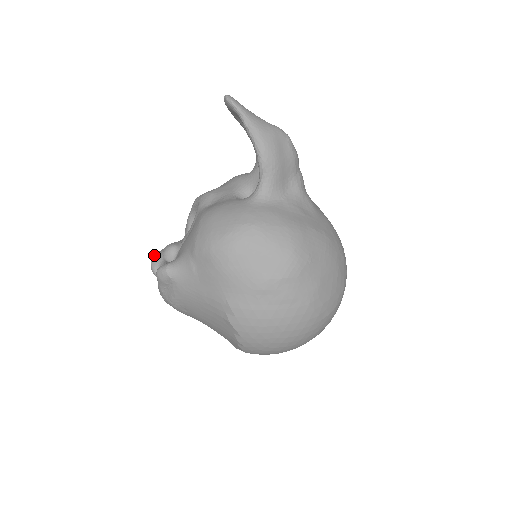
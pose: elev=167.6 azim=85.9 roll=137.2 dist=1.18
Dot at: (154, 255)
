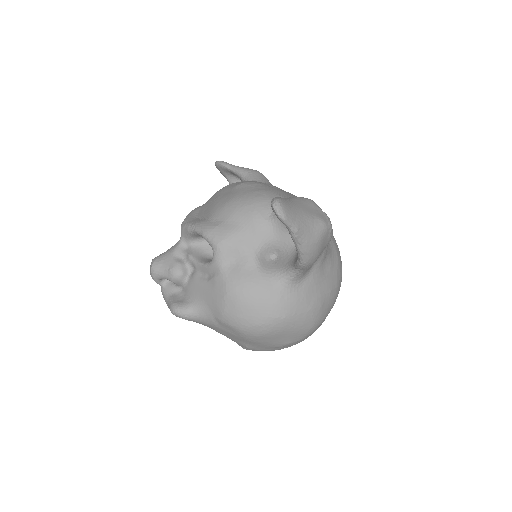
Dot at: (155, 269)
